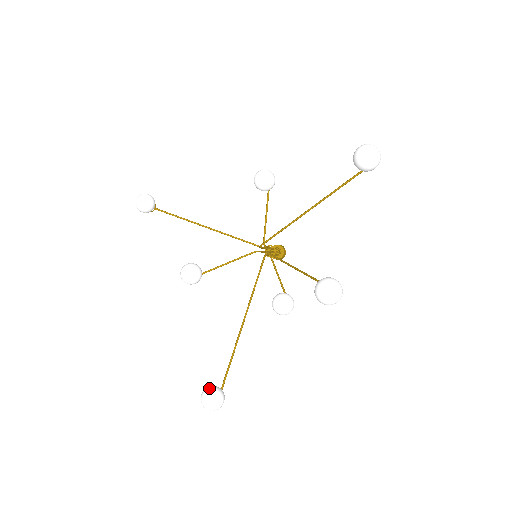
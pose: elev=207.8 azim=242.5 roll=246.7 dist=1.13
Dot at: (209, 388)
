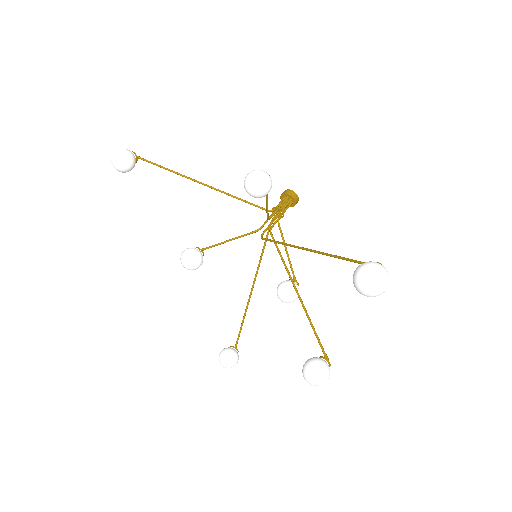
Dot at: (224, 356)
